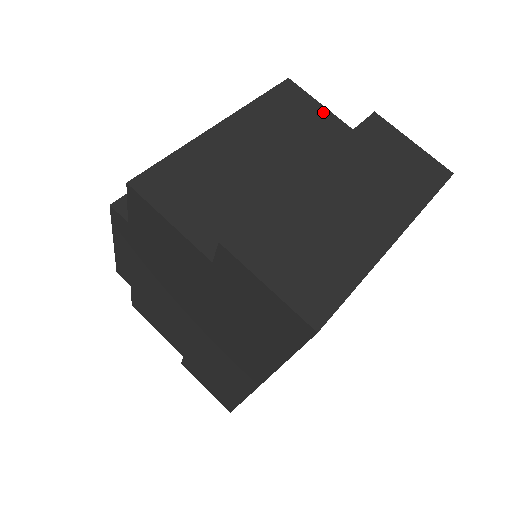
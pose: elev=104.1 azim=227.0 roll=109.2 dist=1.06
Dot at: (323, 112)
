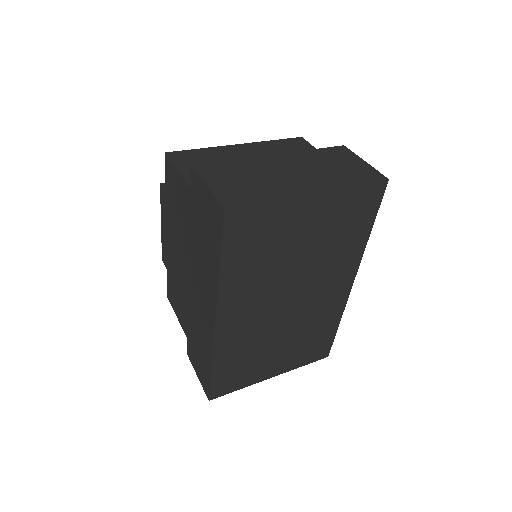
Dot at: occluded
